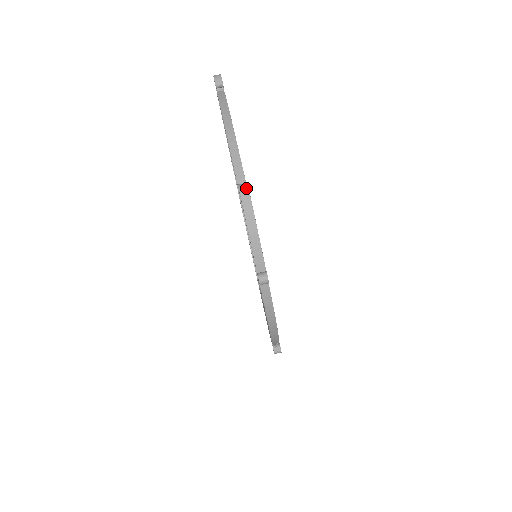
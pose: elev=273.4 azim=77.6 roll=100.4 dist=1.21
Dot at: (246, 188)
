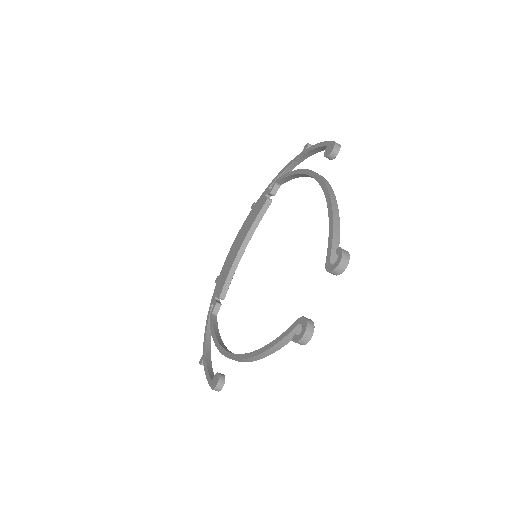
Dot at: occluded
